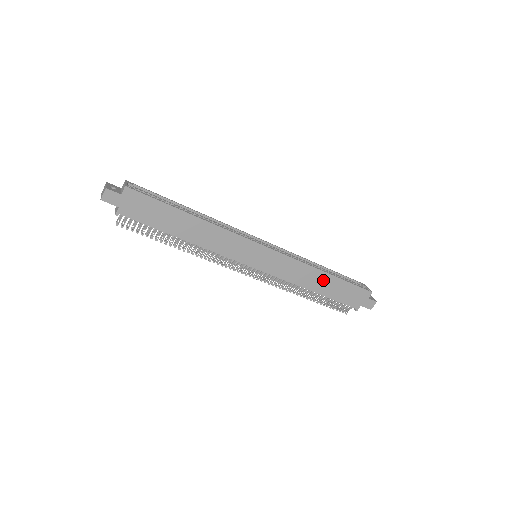
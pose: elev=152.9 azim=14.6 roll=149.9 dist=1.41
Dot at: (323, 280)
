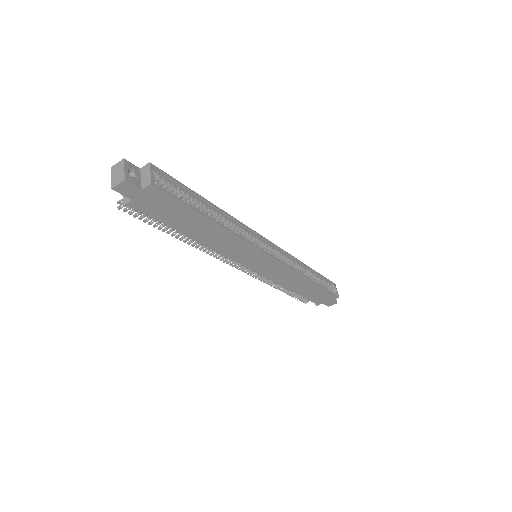
Dot at: (305, 285)
